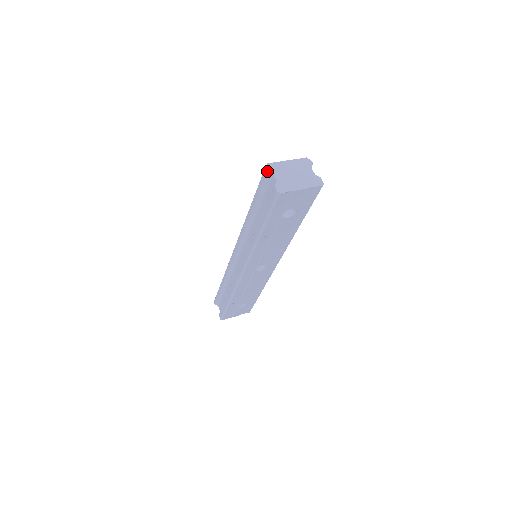
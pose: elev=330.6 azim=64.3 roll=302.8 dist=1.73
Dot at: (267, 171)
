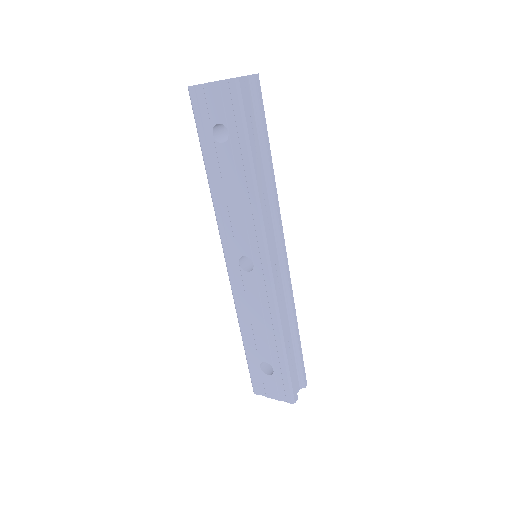
Dot at: occluded
